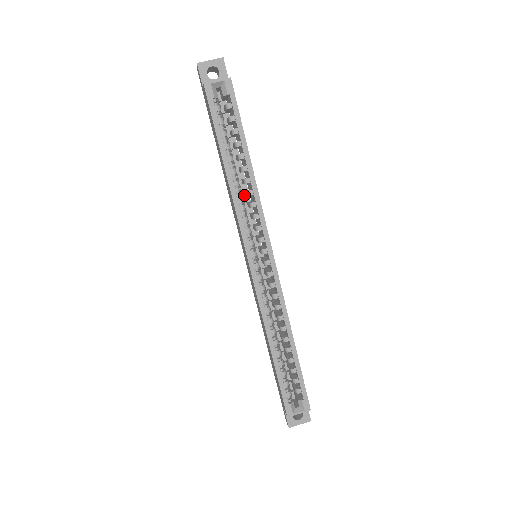
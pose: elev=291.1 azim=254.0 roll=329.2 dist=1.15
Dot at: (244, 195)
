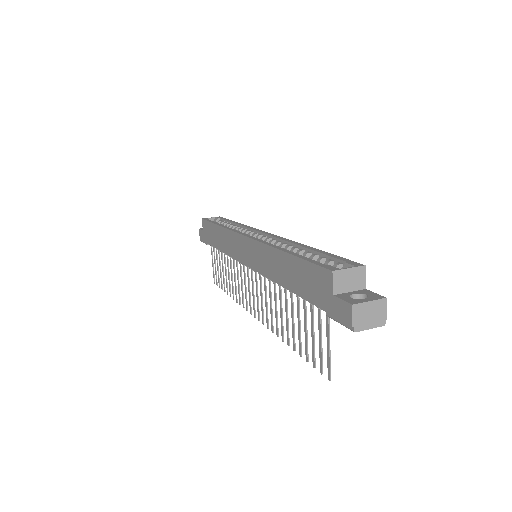
Dot at: occluded
